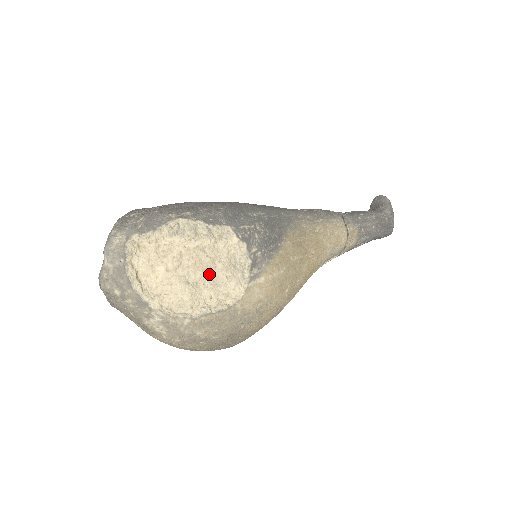
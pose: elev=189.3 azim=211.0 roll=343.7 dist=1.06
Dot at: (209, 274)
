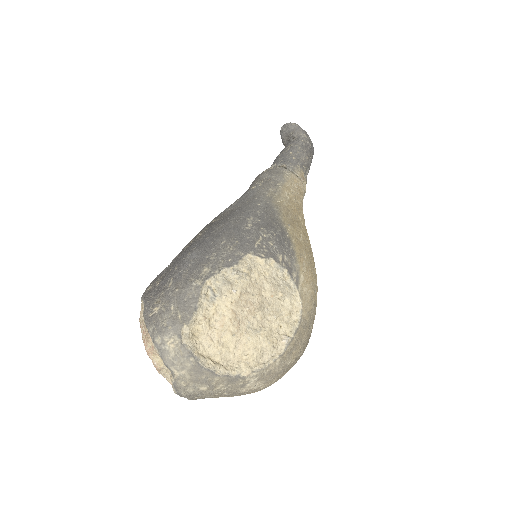
Dot at: (265, 308)
